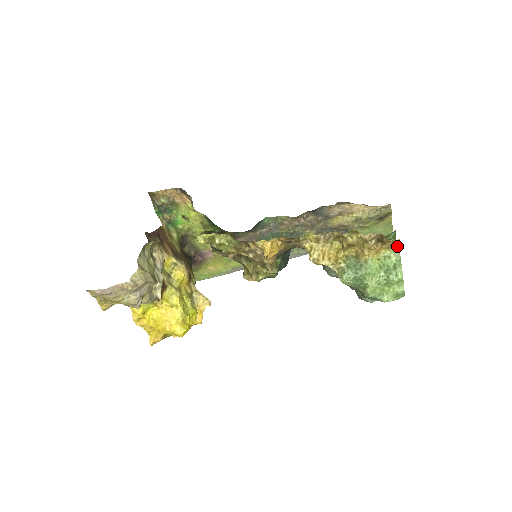
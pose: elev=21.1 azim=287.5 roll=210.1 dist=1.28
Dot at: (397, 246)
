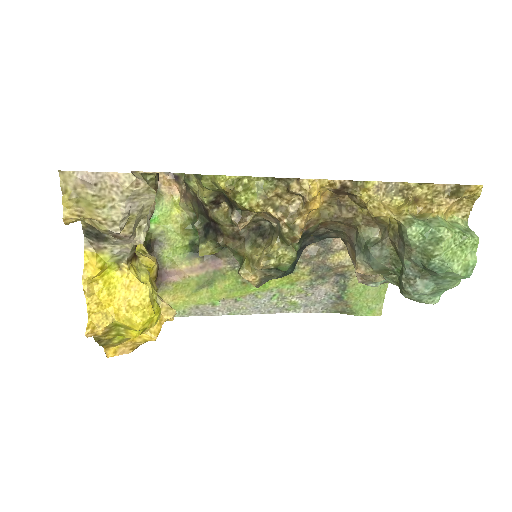
Dot at: (468, 209)
